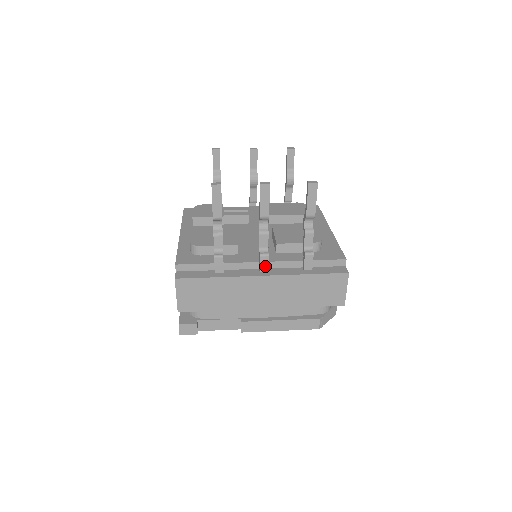
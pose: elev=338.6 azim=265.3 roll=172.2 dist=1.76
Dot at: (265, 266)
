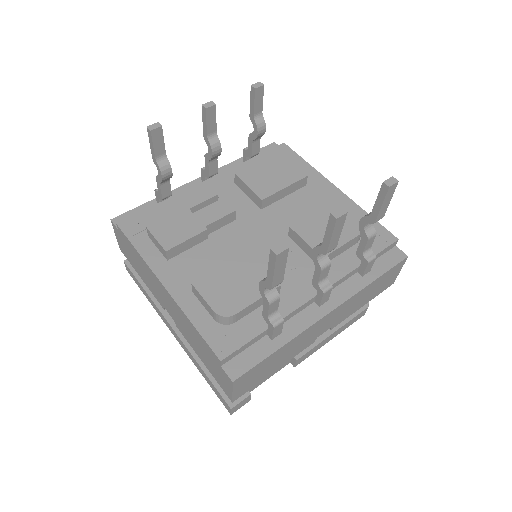
Dot at: (326, 298)
